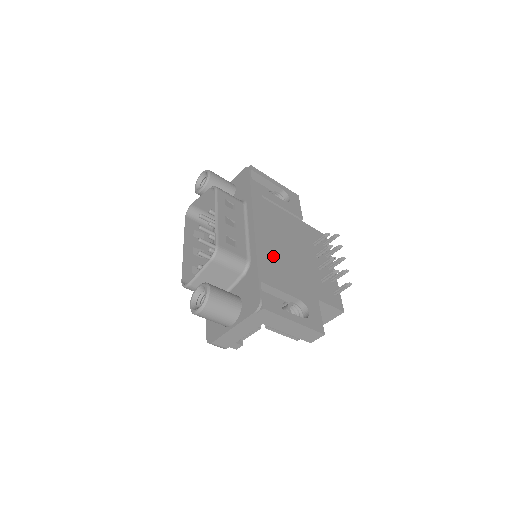
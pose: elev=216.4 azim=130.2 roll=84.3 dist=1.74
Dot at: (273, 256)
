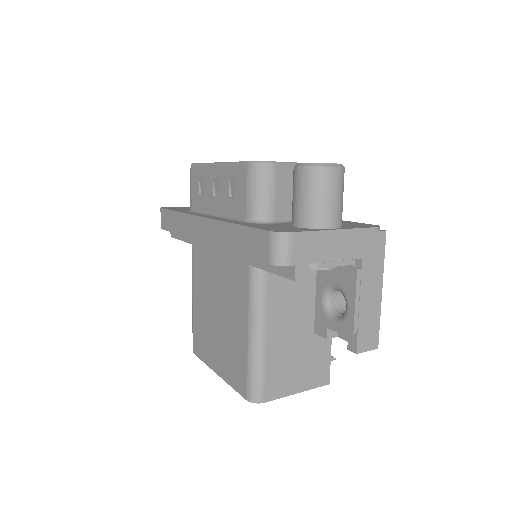
Dot at: occluded
